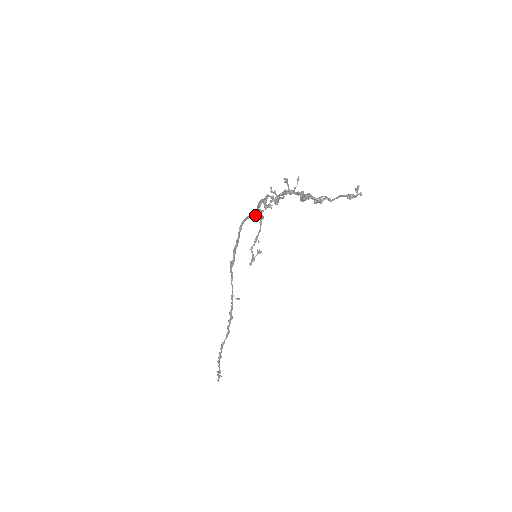
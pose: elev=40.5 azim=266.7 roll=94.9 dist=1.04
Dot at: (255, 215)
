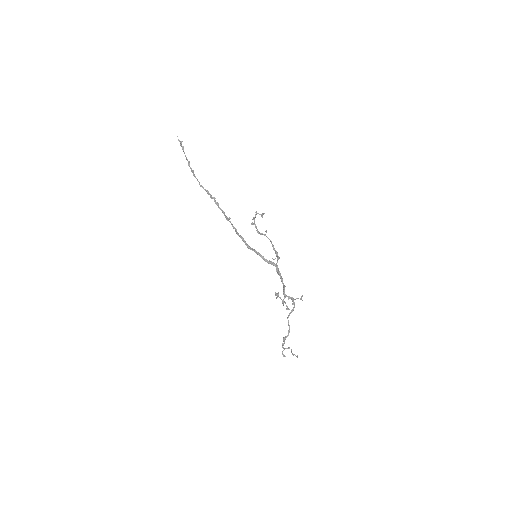
Dot at: occluded
